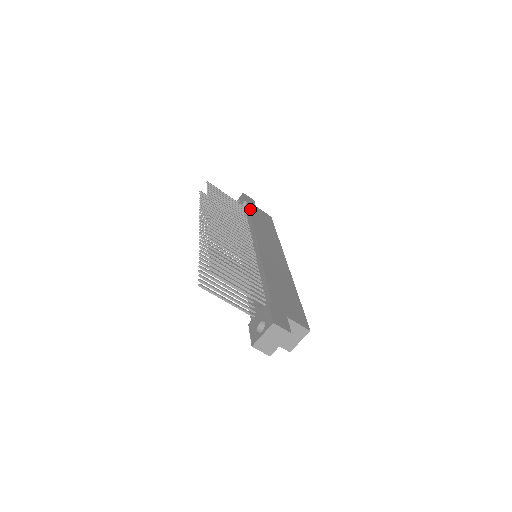
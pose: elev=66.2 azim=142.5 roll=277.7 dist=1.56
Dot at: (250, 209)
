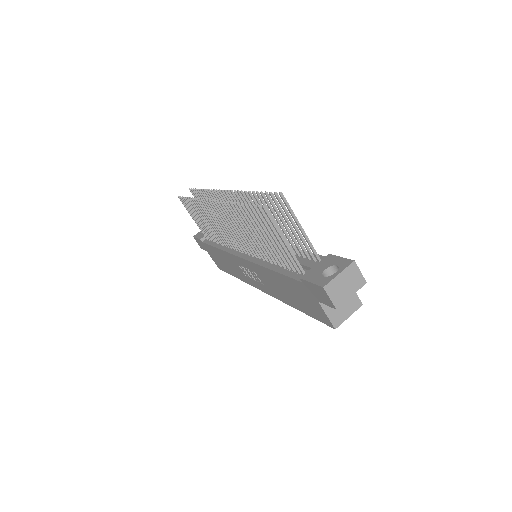
Dot at: occluded
